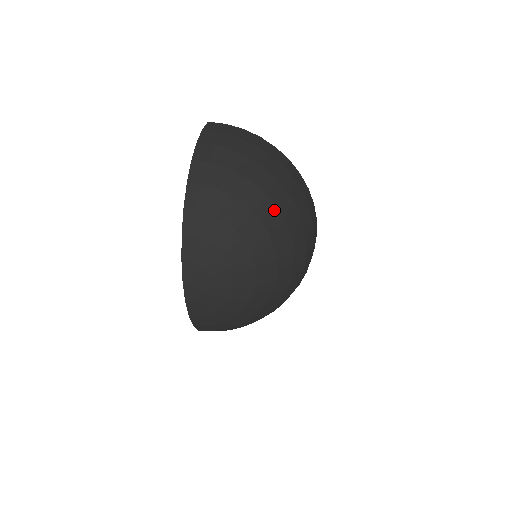
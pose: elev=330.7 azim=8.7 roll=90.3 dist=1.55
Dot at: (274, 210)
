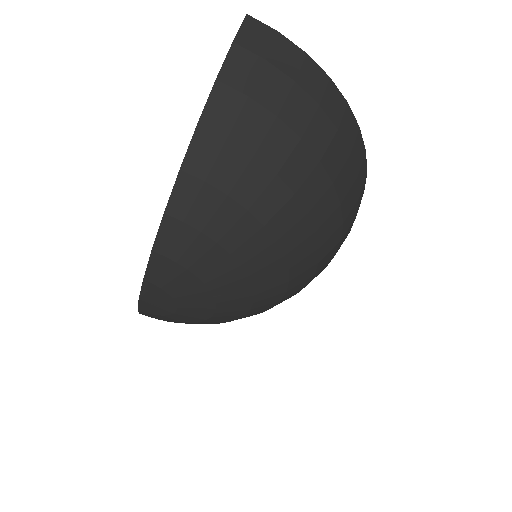
Dot at: (309, 236)
